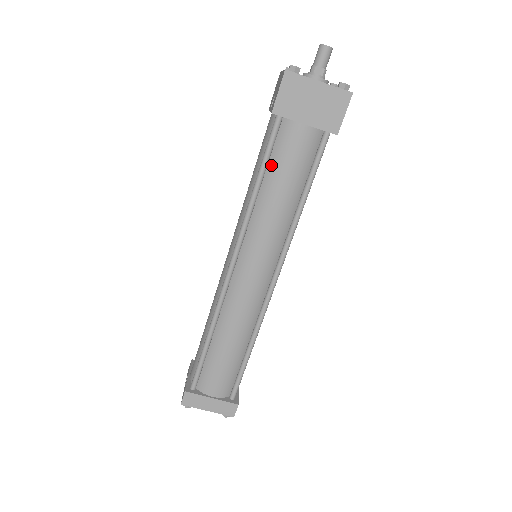
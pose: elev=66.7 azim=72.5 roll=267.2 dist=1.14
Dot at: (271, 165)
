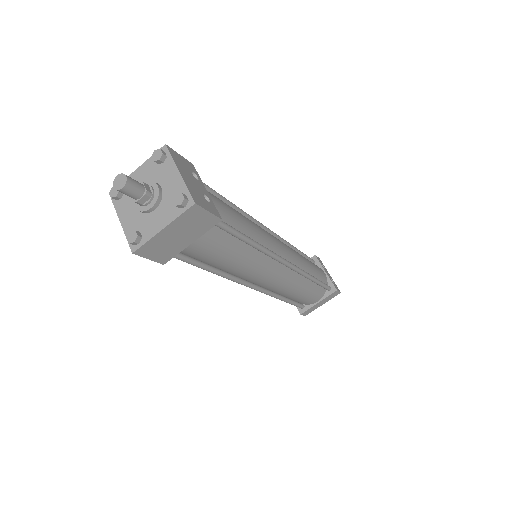
Dot at: (203, 261)
